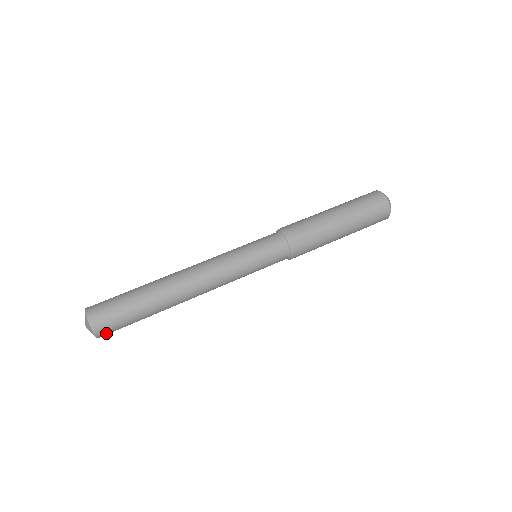
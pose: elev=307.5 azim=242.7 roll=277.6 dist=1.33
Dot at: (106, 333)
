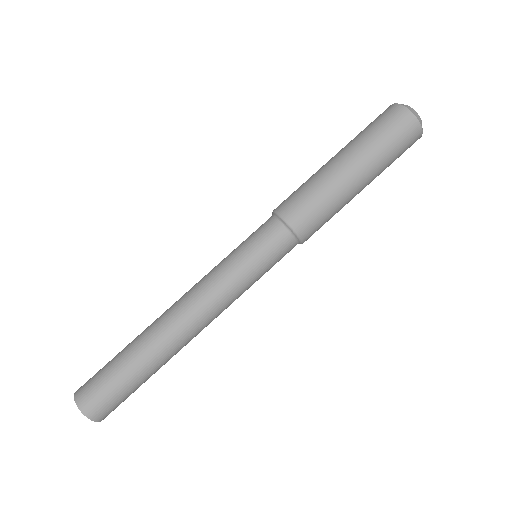
Dot at: (109, 413)
